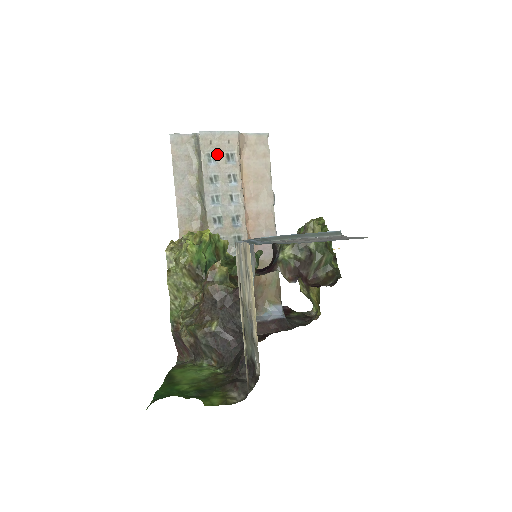
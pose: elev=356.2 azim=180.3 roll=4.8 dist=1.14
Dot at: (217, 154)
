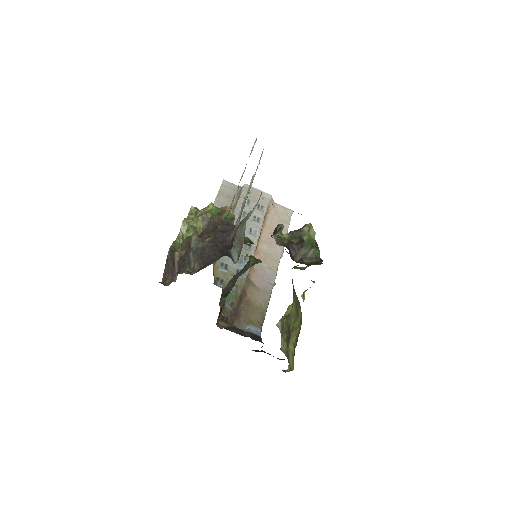
Dot at: (251, 201)
